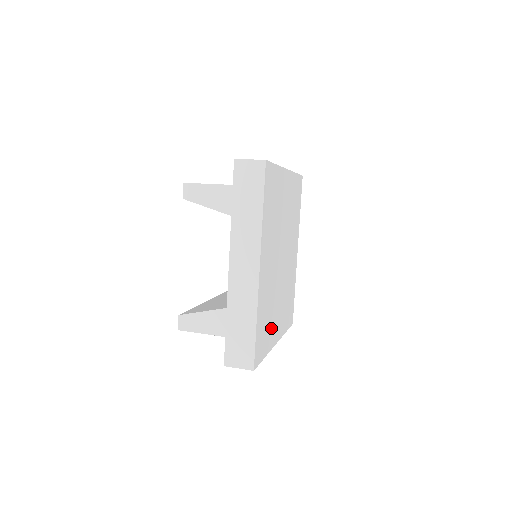
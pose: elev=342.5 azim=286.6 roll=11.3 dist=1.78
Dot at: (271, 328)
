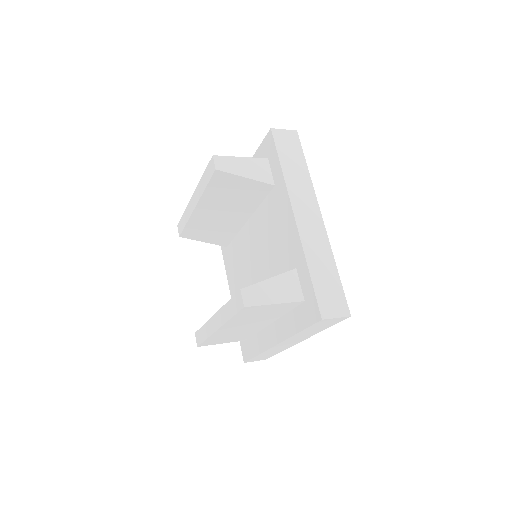
Dot at: occluded
